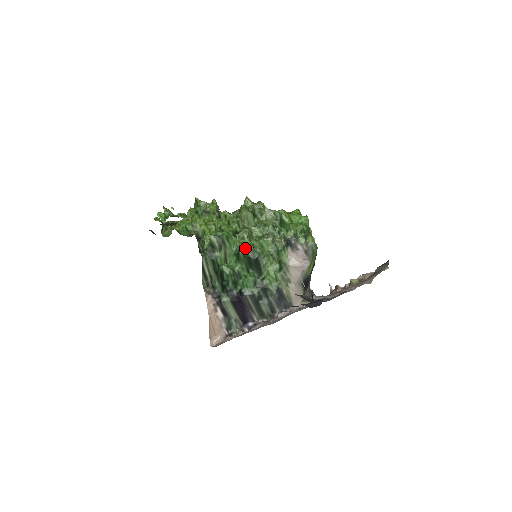
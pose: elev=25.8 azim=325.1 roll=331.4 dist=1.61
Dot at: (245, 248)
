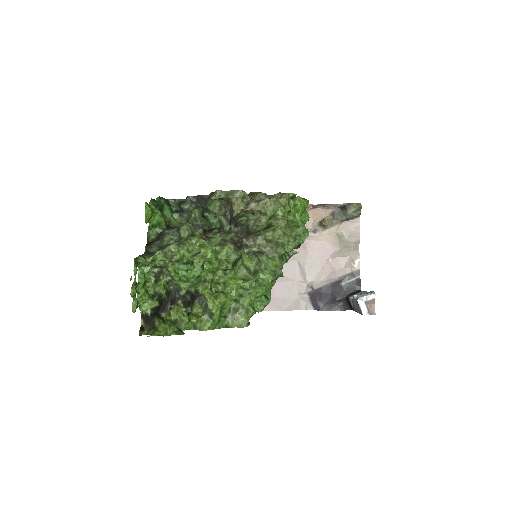
Dot at: occluded
